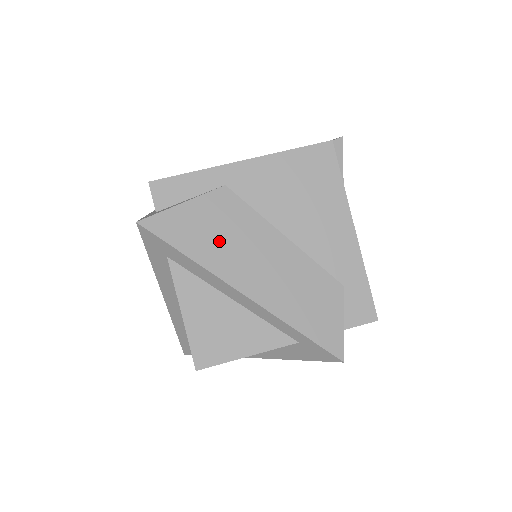
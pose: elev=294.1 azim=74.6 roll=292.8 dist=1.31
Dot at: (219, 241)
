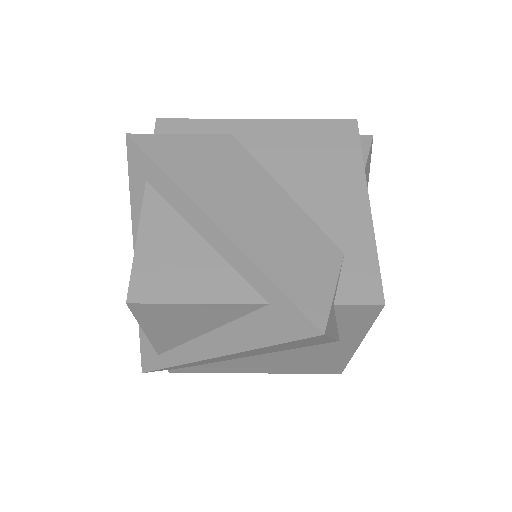
Dot at: (206, 171)
